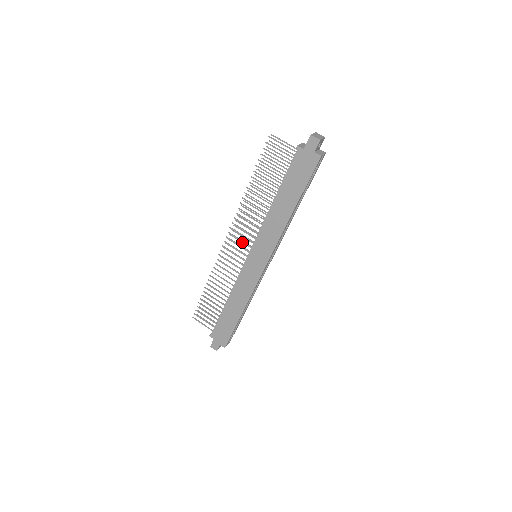
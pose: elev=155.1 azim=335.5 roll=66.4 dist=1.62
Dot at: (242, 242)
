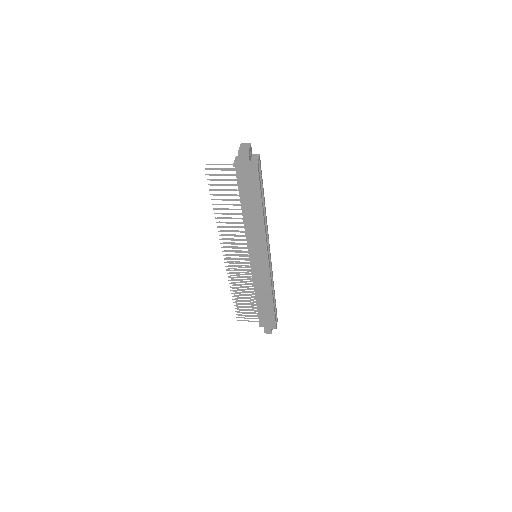
Dot at: occluded
